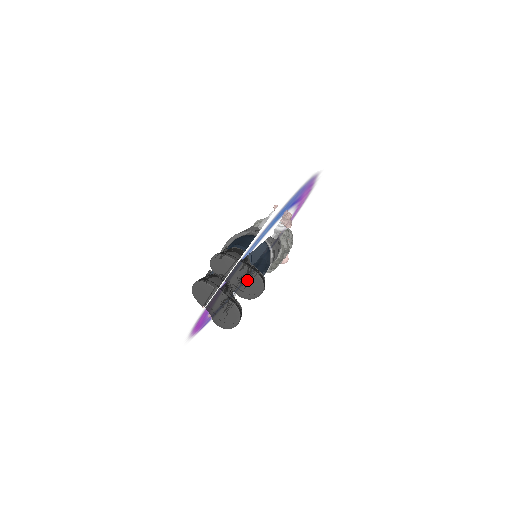
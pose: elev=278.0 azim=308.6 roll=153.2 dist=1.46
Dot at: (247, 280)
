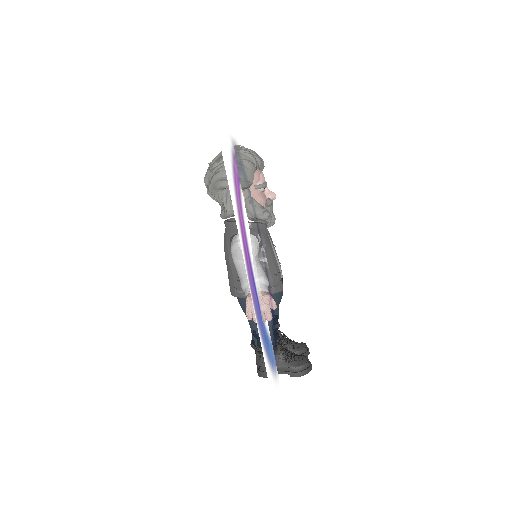
Dot at: occluded
